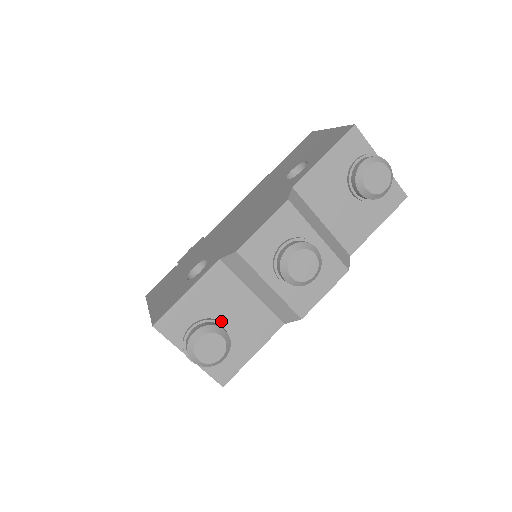
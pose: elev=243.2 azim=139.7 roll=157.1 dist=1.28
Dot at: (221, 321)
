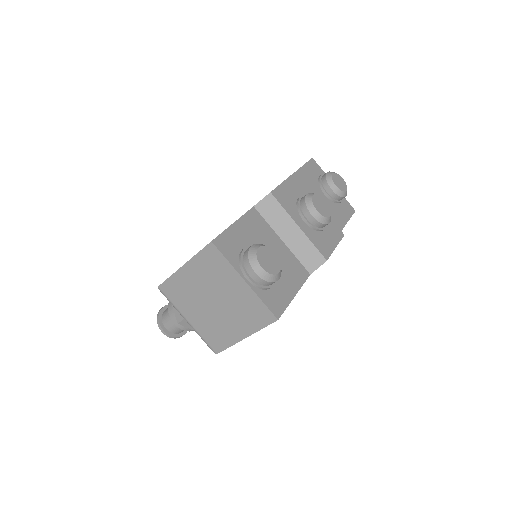
Dot at: occluded
